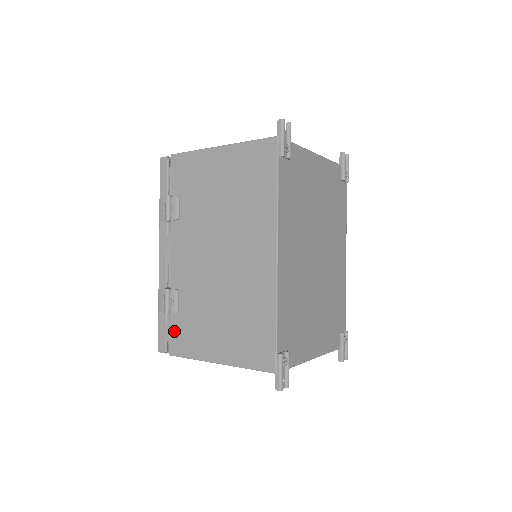
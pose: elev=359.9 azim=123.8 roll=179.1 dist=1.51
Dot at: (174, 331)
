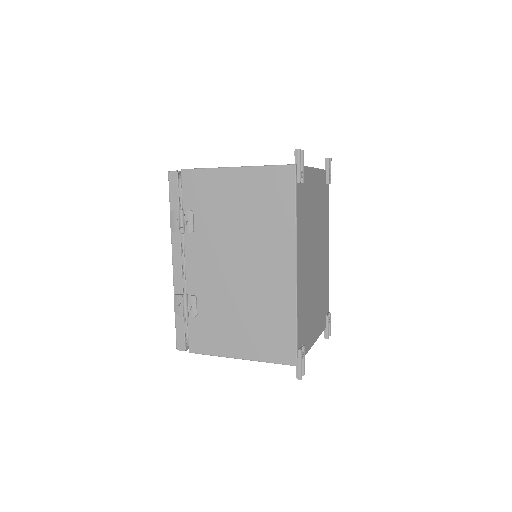
Dot at: (193, 332)
